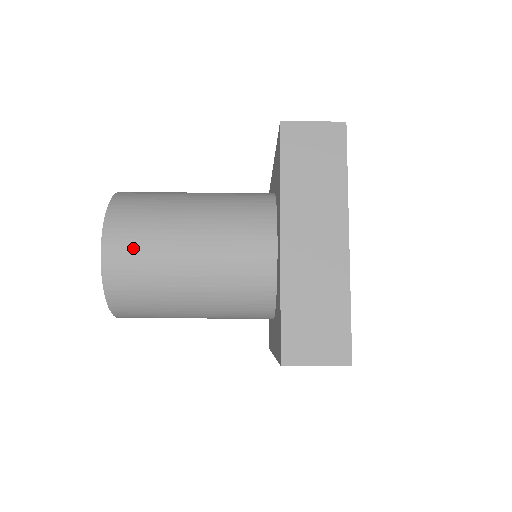
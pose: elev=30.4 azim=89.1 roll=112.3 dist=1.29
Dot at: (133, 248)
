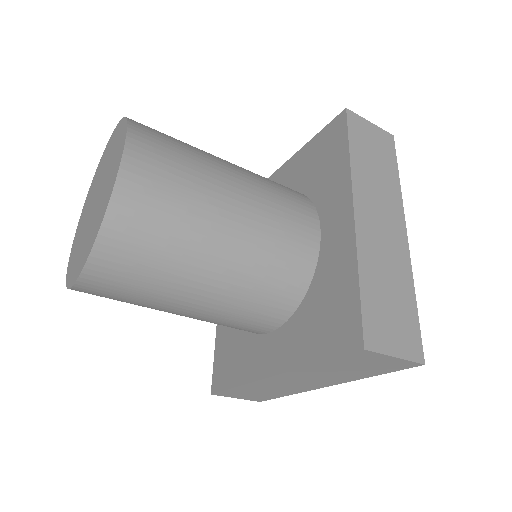
Dot at: (165, 174)
